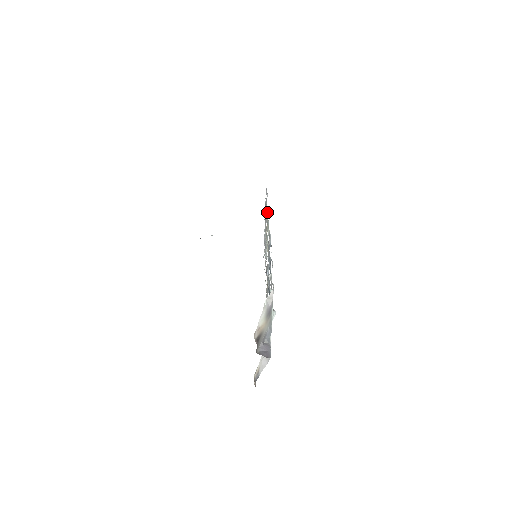
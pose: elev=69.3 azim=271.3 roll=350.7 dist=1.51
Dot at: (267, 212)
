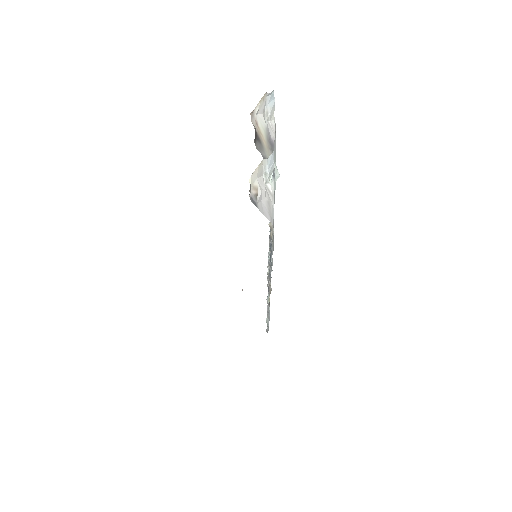
Dot at: (269, 241)
